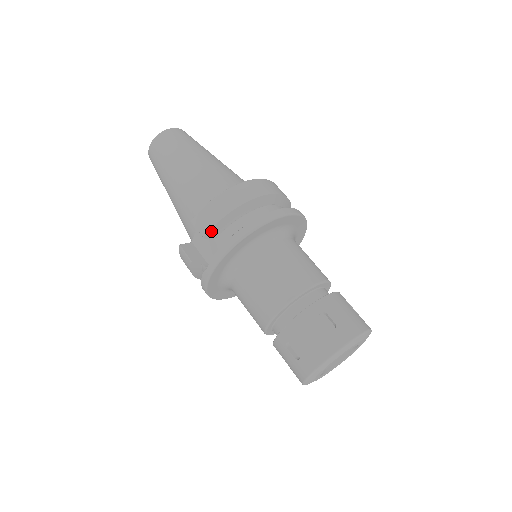
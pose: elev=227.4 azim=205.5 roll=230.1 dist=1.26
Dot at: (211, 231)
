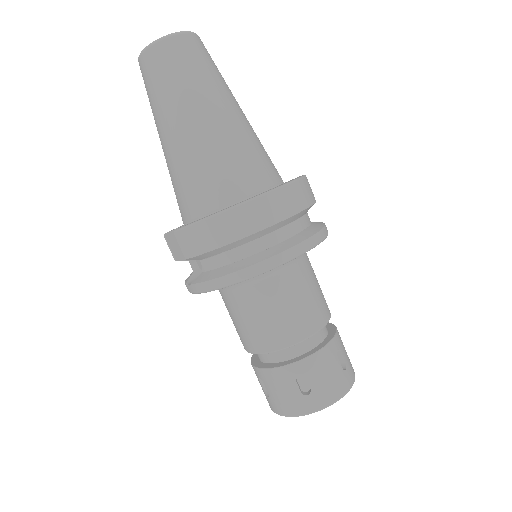
Dot at: (195, 257)
